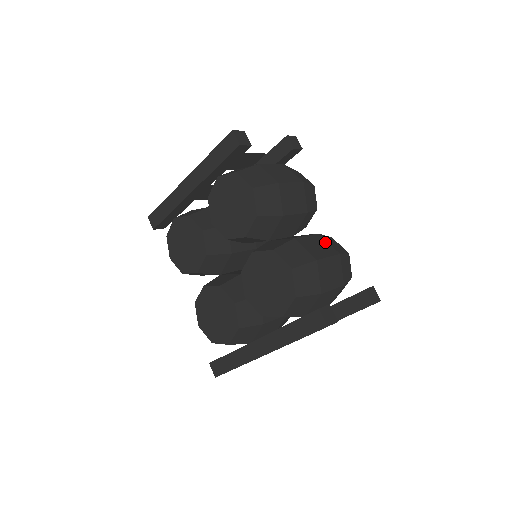
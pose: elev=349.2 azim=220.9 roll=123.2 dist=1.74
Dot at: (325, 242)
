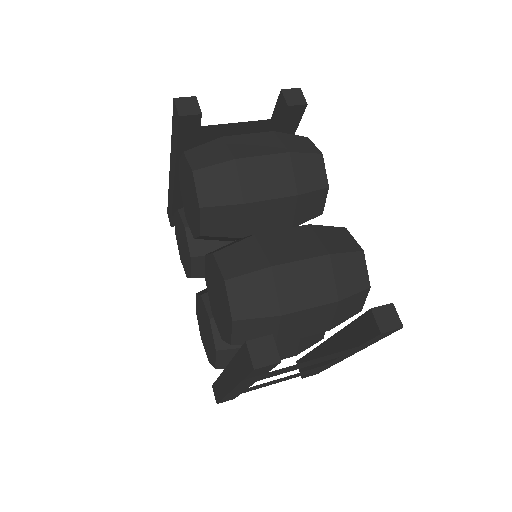
Dot at: (312, 237)
